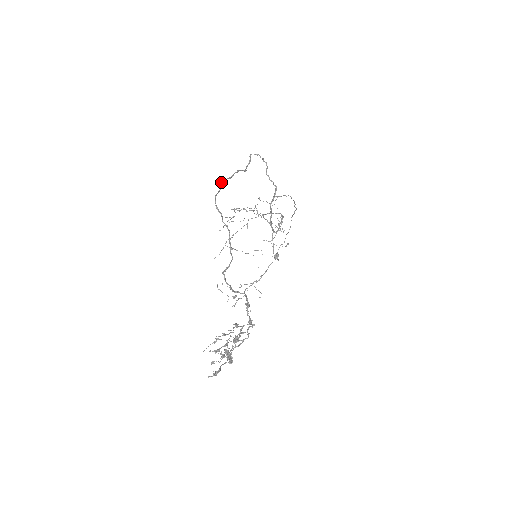
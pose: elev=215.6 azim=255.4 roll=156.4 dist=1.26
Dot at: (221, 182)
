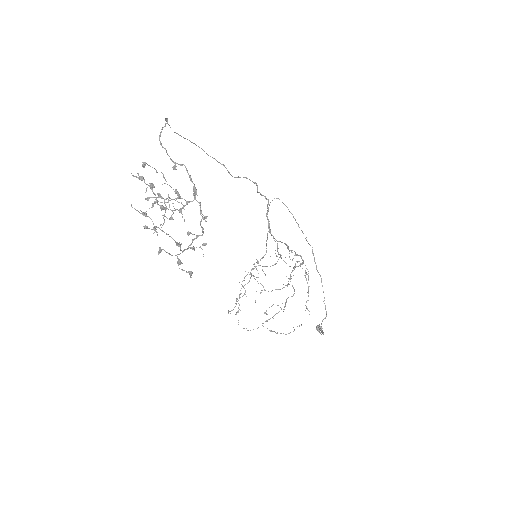
Dot at: occluded
